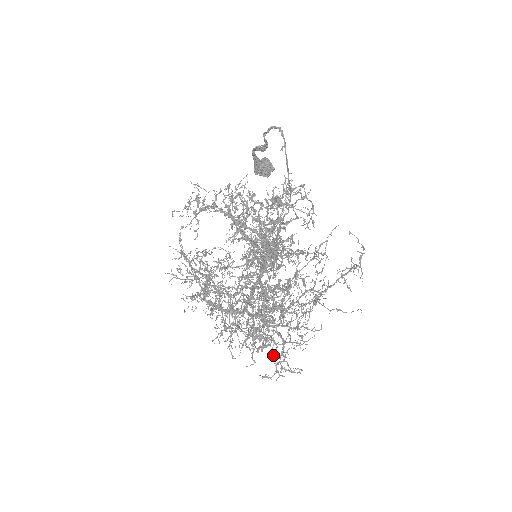
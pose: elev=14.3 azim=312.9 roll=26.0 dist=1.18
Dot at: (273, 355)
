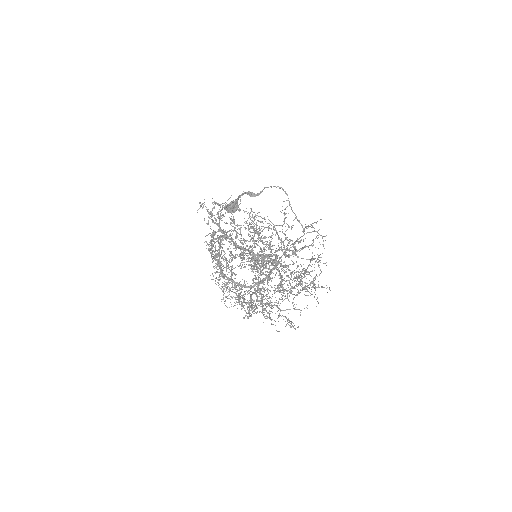
Dot at: (280, 315)
